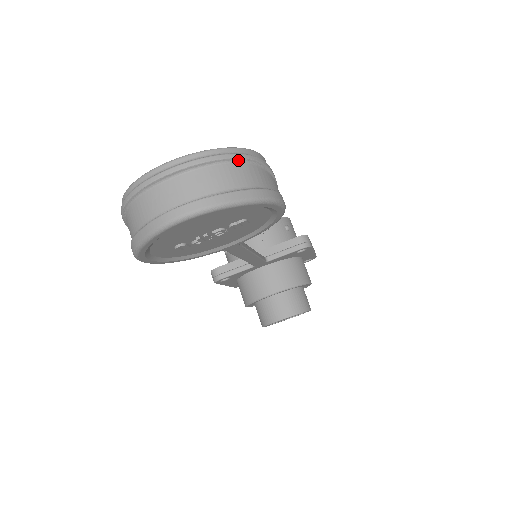
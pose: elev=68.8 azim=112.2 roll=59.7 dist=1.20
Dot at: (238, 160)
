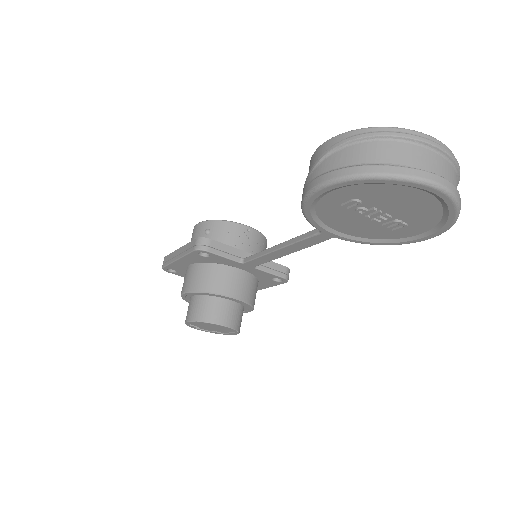
Dot at: (457, 184)
